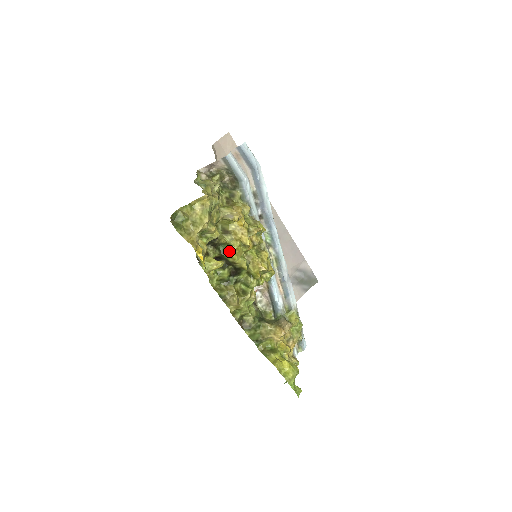
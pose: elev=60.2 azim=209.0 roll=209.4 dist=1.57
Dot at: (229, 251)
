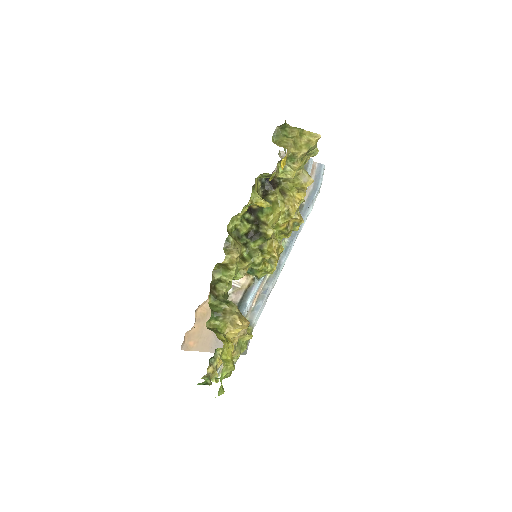
Dot at: (269, 211)
